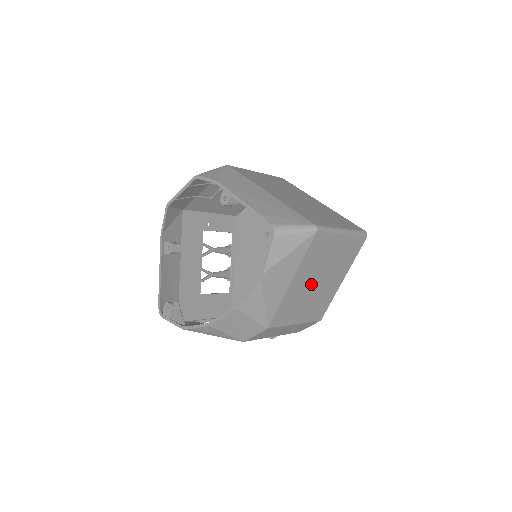
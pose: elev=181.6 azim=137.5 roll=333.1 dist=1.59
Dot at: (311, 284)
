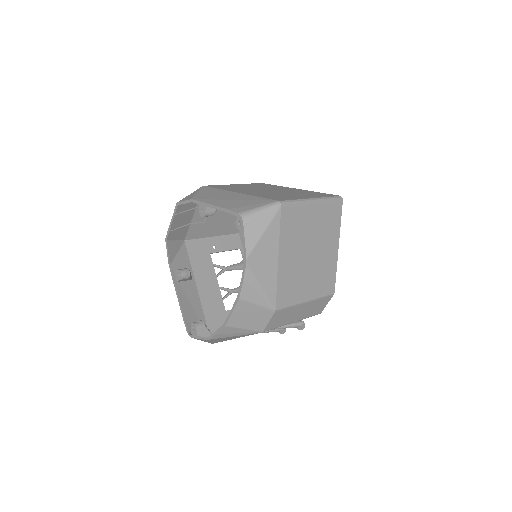
Dot at: (303, 258)
